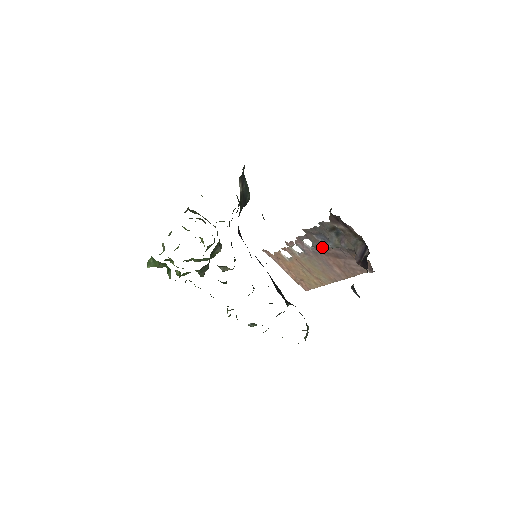
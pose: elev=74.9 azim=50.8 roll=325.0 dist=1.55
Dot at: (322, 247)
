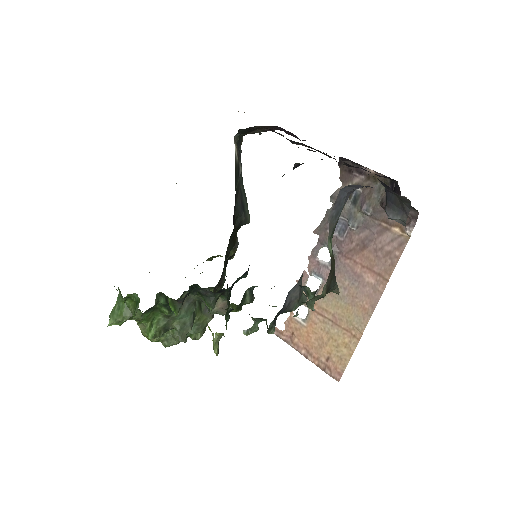
Dot at: (342, 245)
